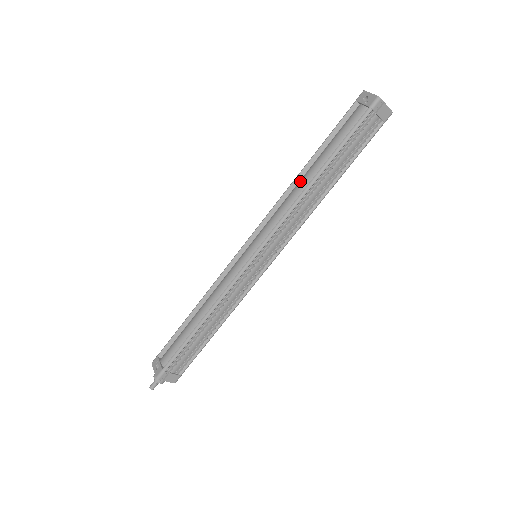
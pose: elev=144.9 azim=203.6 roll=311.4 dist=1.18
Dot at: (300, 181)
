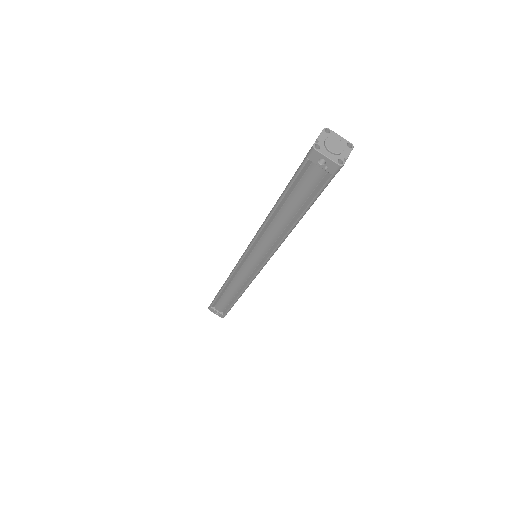
Dot at: (275, 222)
